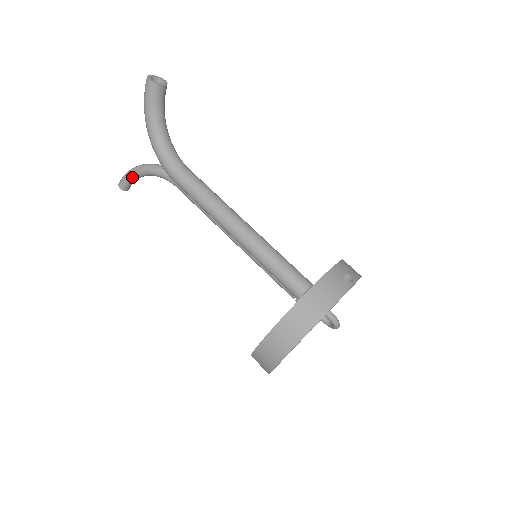
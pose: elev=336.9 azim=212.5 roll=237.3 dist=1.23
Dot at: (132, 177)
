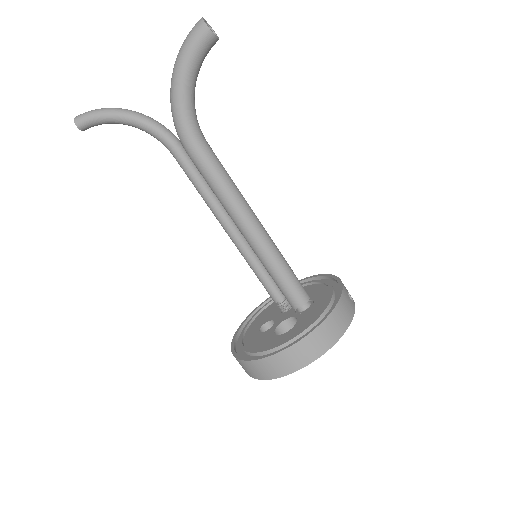
Dot at: (105, 119)
